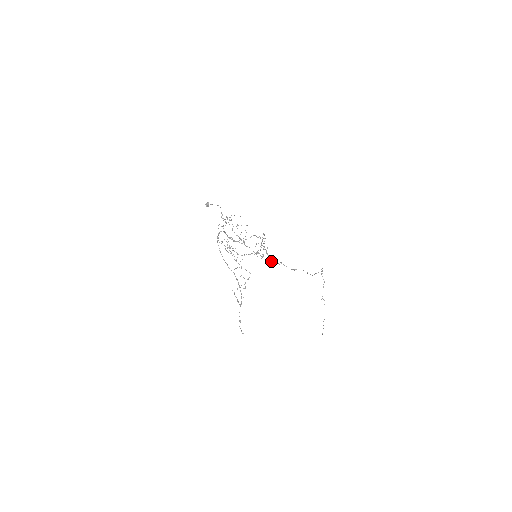
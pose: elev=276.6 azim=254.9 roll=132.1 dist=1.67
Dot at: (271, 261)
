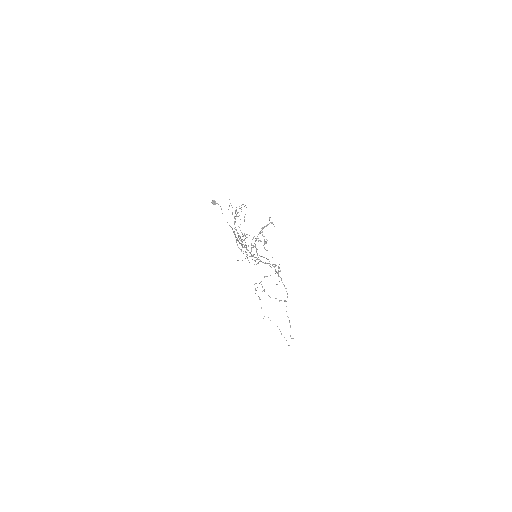
Dot at: (266, 258)
